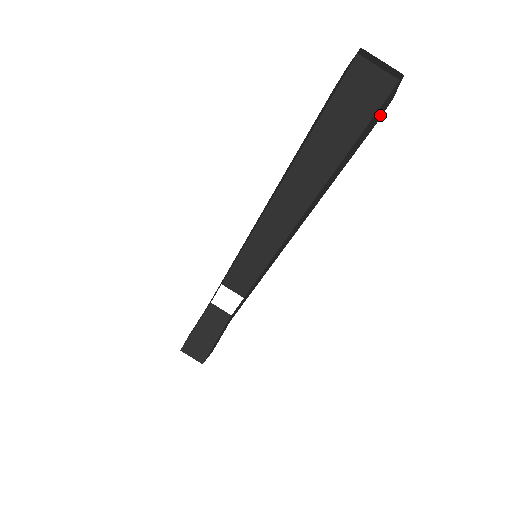
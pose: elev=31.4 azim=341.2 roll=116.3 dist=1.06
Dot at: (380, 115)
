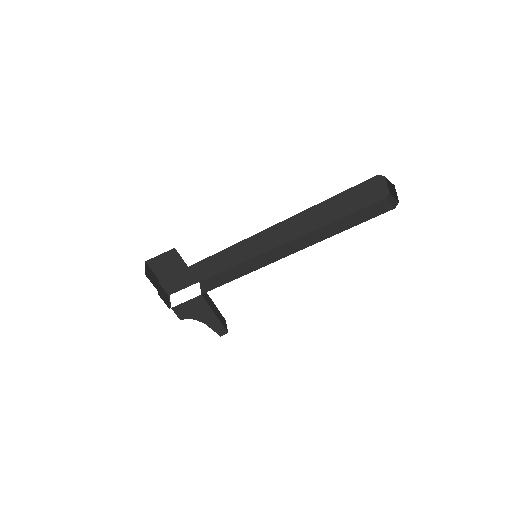
Dot at: occluded
